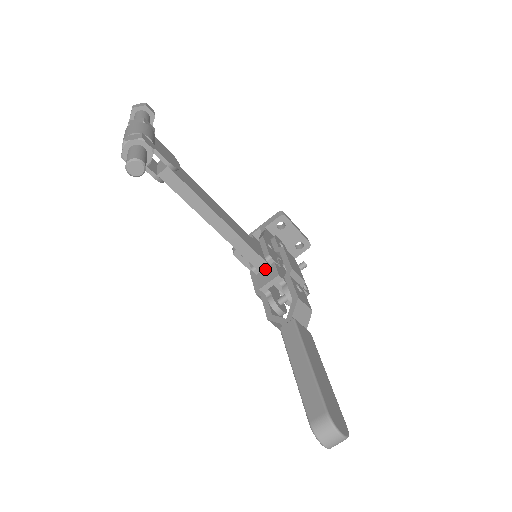
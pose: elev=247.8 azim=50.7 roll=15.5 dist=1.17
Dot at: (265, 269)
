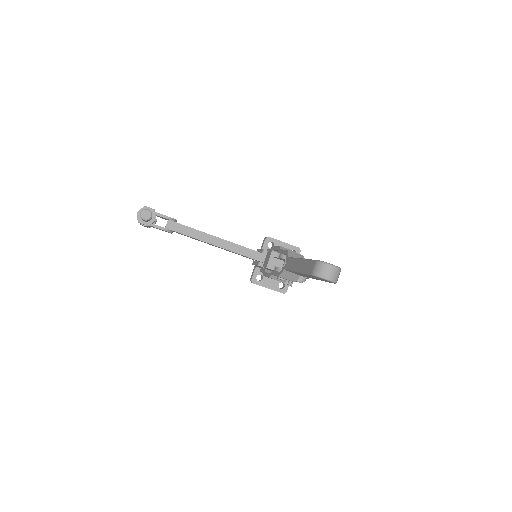
Dot at: (265, 258)
